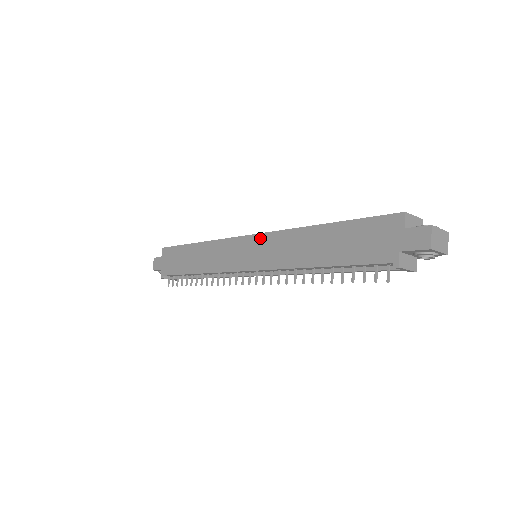
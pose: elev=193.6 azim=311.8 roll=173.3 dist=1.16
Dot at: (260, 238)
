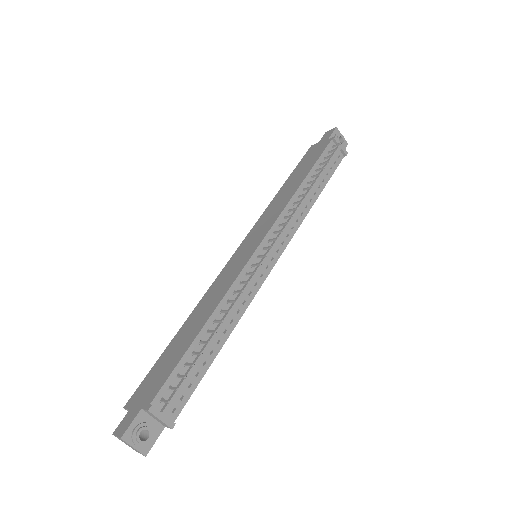
Dot at: (248, 236)
